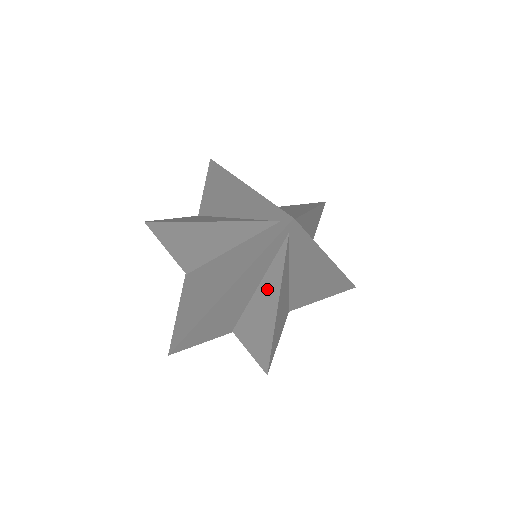
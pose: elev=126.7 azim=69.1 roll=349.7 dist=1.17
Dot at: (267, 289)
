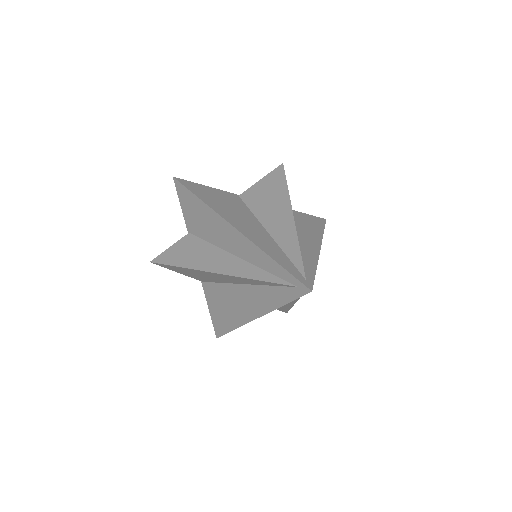
Dot at: occluded
